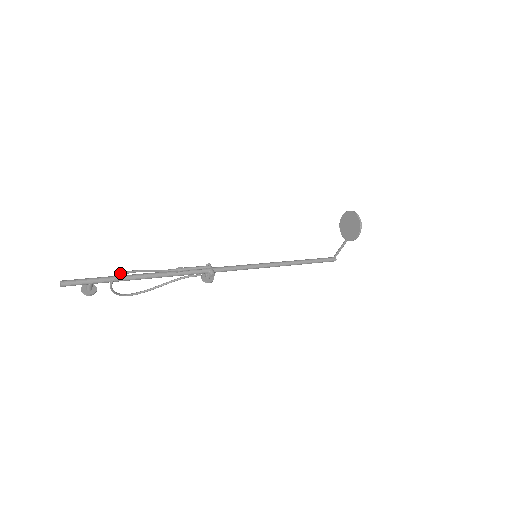
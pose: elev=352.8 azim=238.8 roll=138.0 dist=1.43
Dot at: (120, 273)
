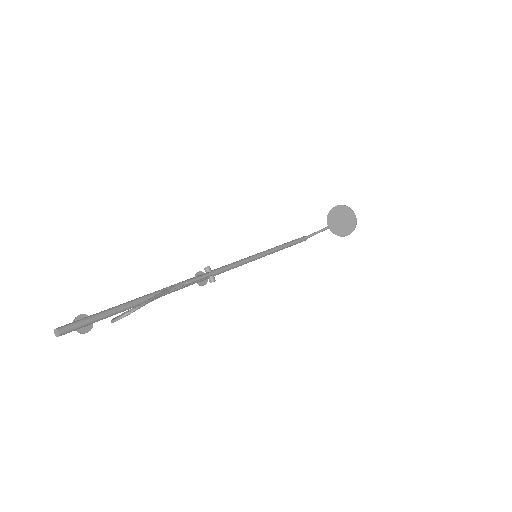
Dot at: (133, 309)
